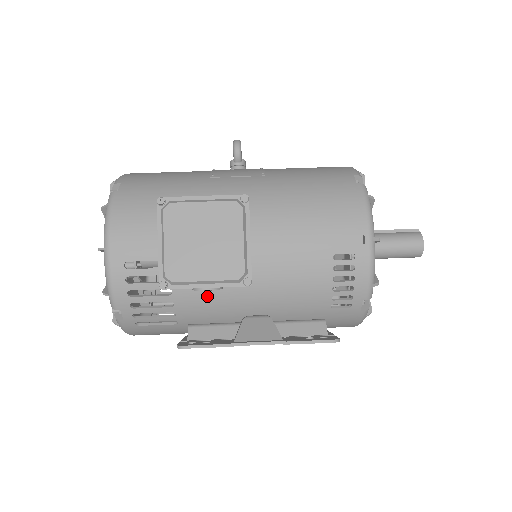
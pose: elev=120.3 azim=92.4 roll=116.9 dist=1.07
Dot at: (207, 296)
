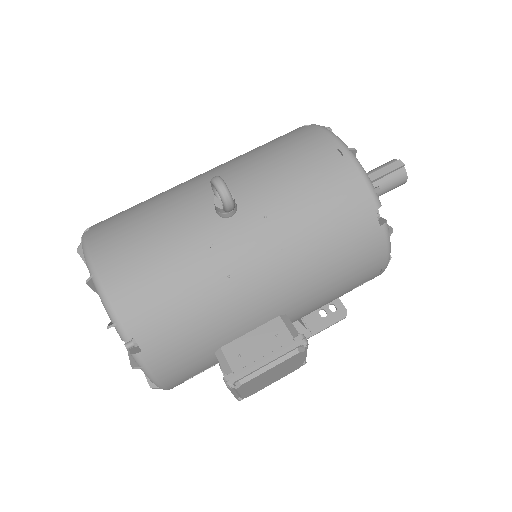
Dot at: occluded
